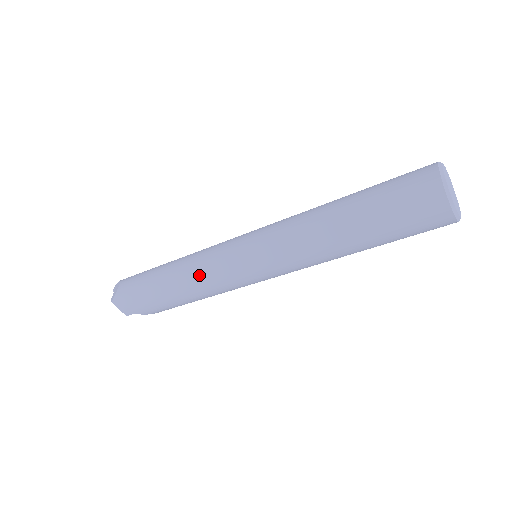
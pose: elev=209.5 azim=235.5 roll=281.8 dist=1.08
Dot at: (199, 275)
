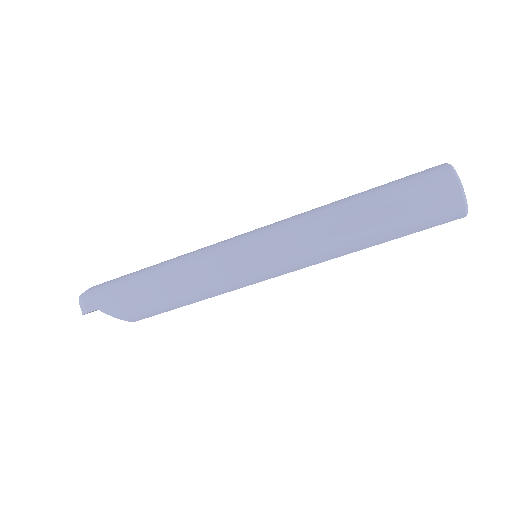
Dot at: (192, 258)
